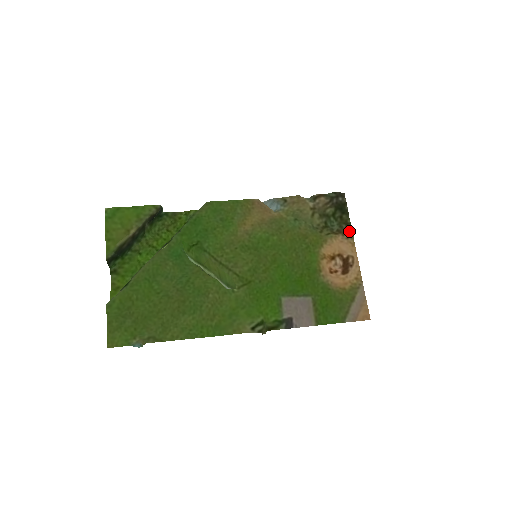
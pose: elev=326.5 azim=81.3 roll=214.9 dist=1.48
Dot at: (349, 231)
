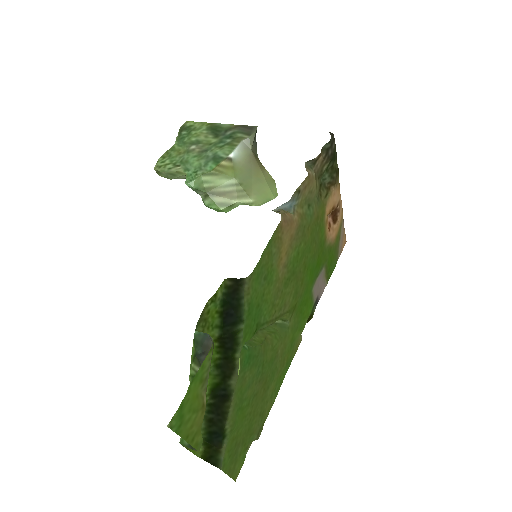
Dot at: (338, 177)
